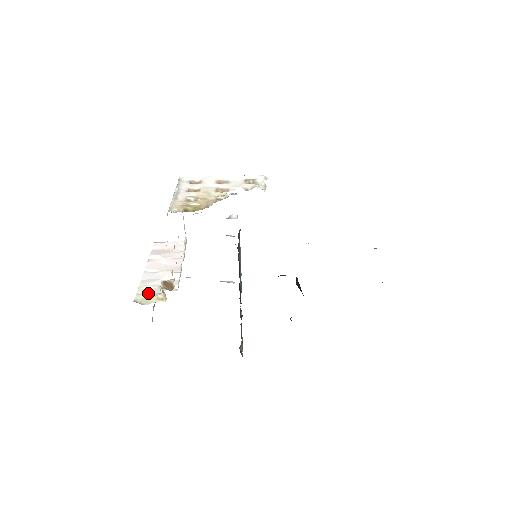
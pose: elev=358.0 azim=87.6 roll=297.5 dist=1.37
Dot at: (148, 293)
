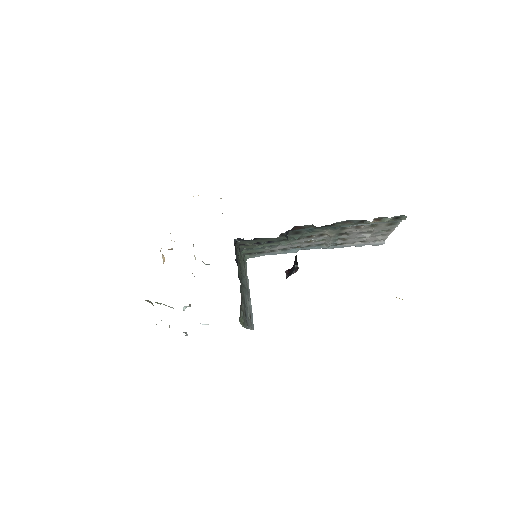
Dot at: occluded
